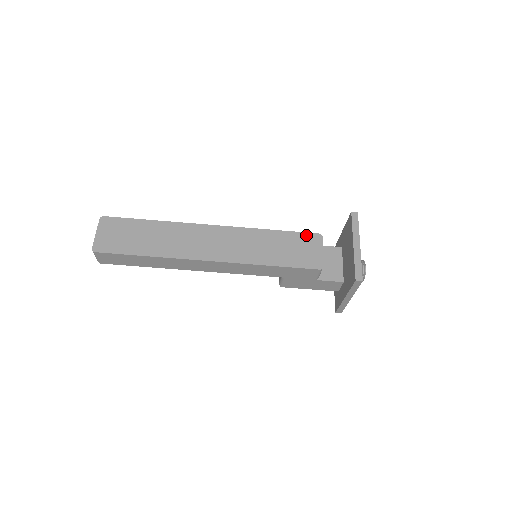
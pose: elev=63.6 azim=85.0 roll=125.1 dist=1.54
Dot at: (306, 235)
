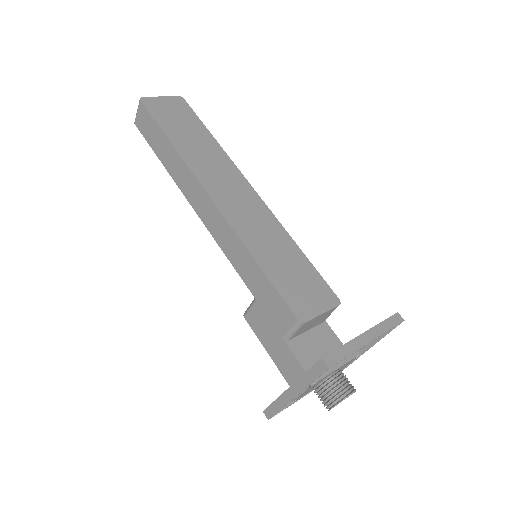
Dot at: (325, 285)
